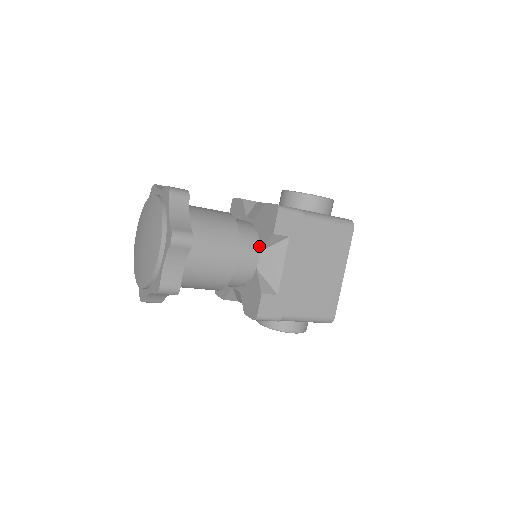
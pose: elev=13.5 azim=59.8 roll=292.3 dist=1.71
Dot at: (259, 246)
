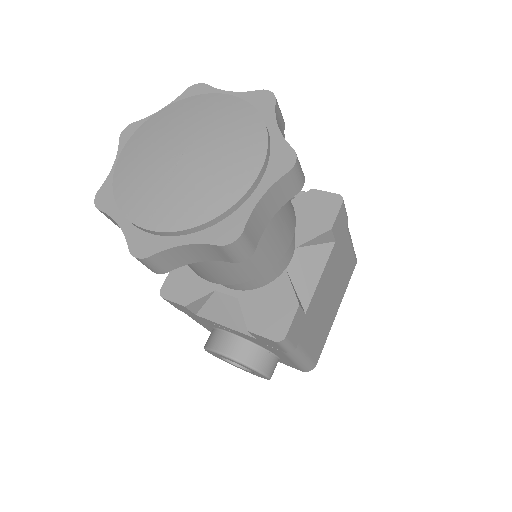
Dot at: (295, 240)
